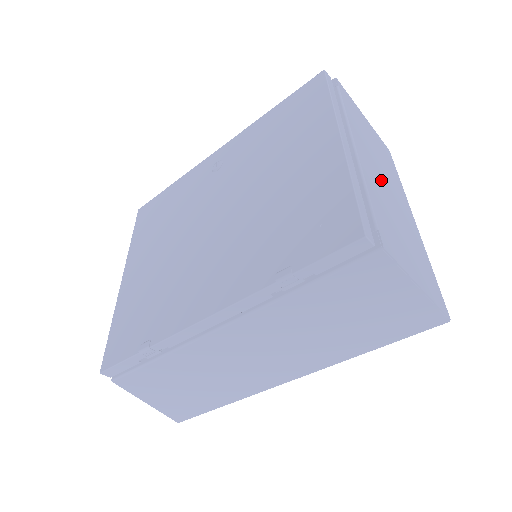
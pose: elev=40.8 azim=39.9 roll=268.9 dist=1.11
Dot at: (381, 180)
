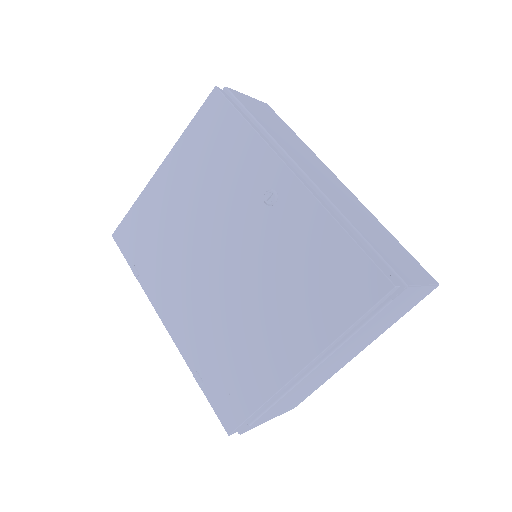
Dot at: (331, 365)
